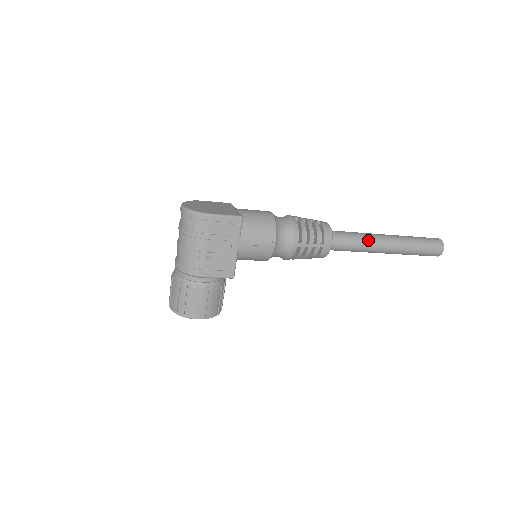
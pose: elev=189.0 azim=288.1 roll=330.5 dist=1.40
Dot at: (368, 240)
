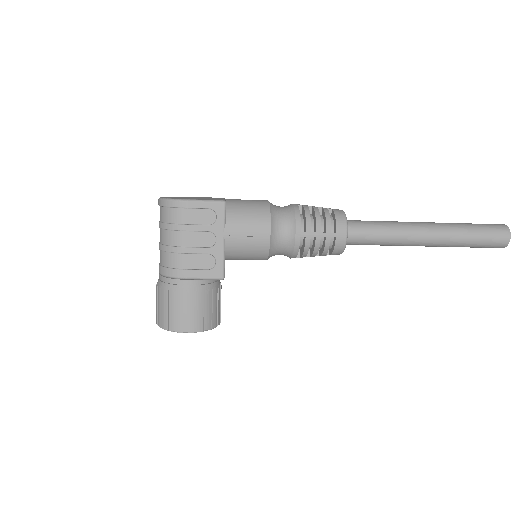
Dot at: (399, 228)
